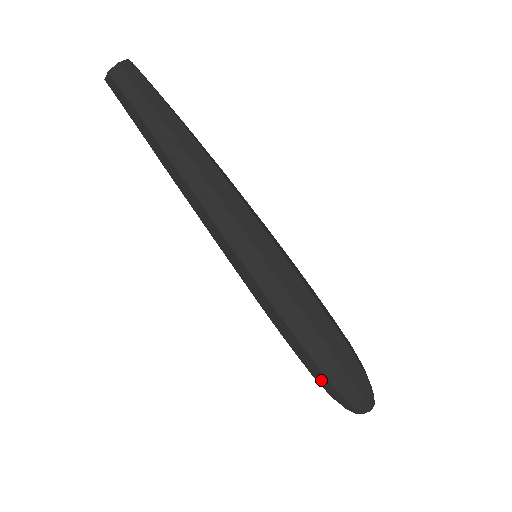
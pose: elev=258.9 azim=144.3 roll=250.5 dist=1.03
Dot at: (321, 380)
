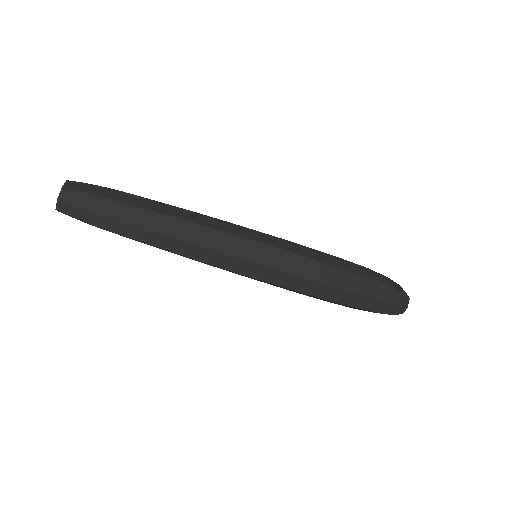
Dot at: occluded
